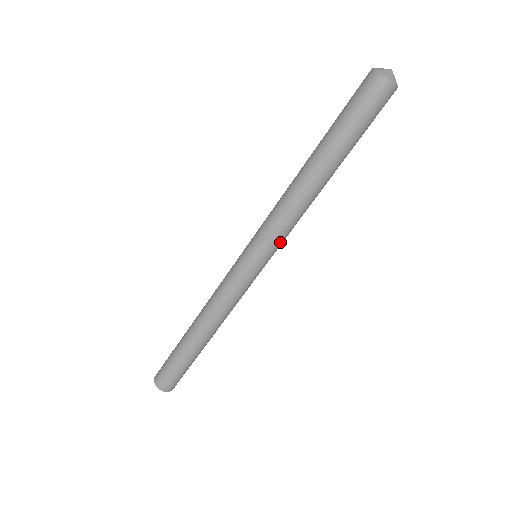
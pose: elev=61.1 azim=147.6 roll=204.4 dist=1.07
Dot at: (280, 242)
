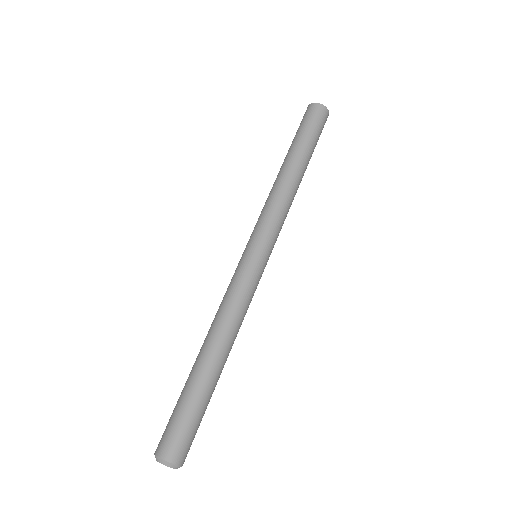
Dot at: (265, 226)
